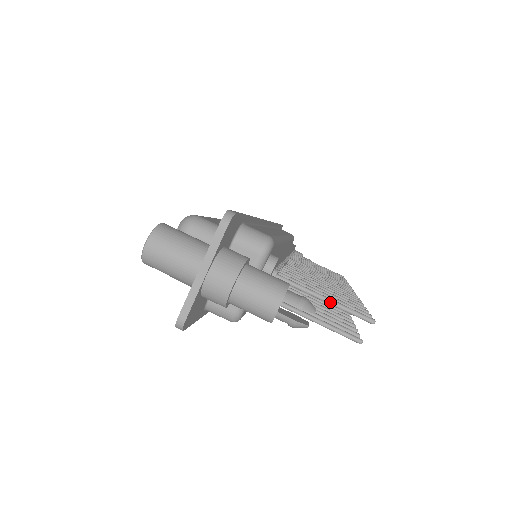
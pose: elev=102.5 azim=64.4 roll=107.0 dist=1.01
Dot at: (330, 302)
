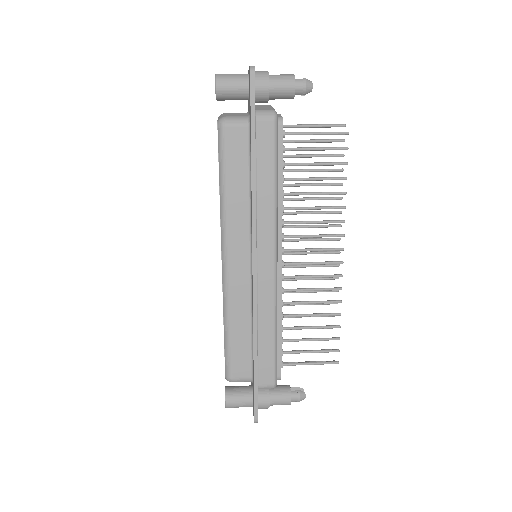
Dot at: (318, 124)
